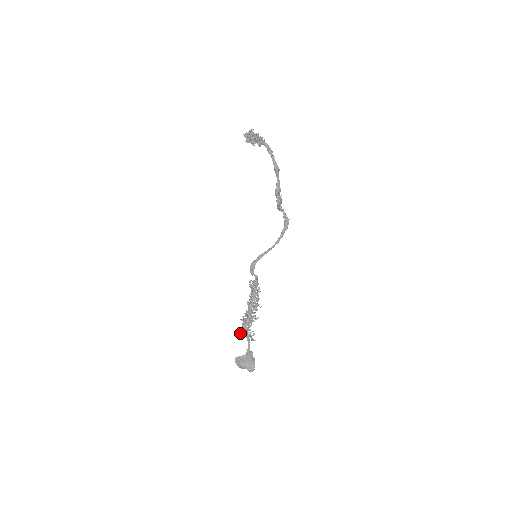
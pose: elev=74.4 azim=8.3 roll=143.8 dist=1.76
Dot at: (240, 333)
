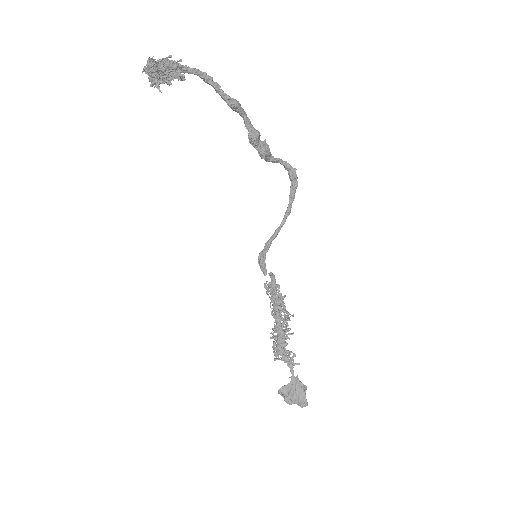
Dot at: occluded
